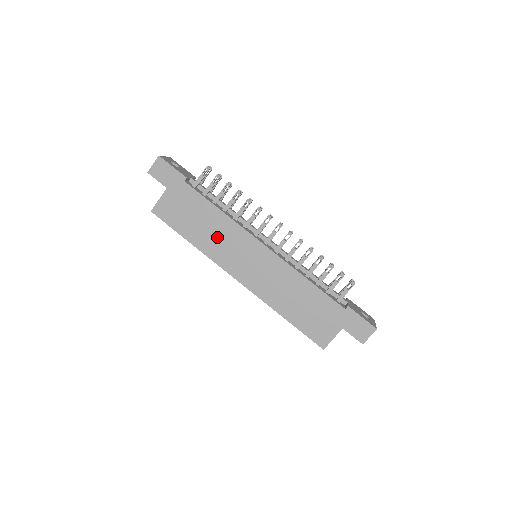
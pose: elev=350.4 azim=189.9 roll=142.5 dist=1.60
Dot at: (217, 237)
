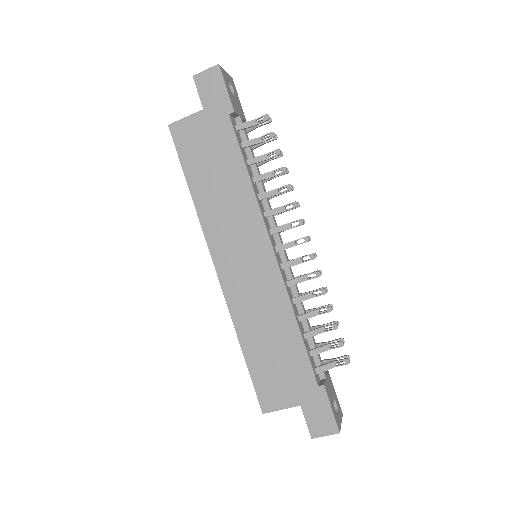
Dot at: (225, 205)
